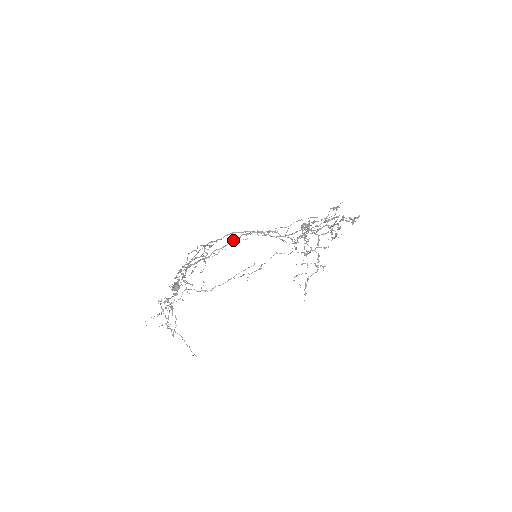
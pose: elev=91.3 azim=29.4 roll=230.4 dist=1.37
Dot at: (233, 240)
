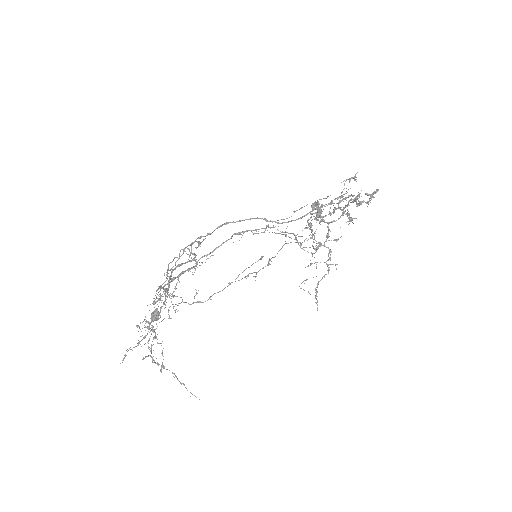
Dot at: (223, 242)
